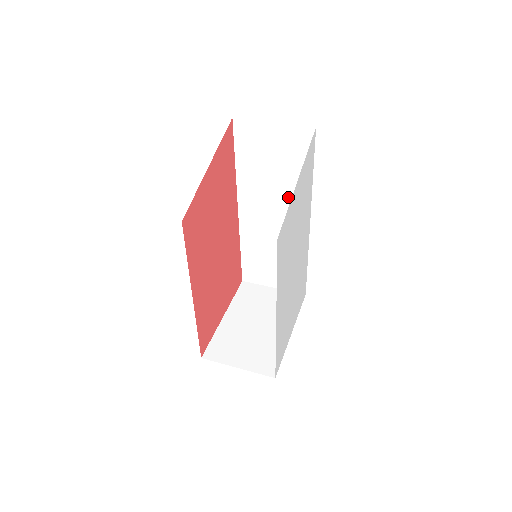
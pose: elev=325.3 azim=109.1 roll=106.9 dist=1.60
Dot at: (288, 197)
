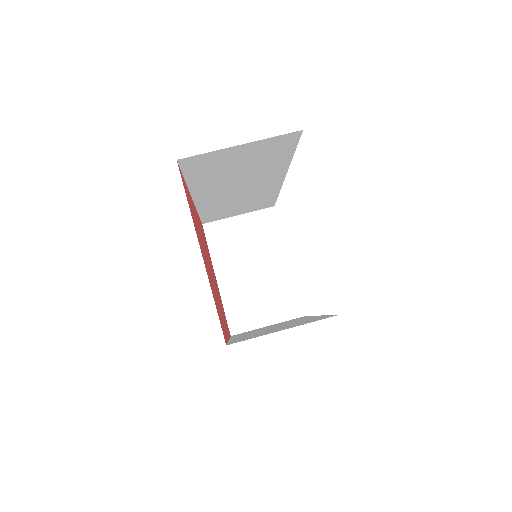
Dot at: (259, 176)
